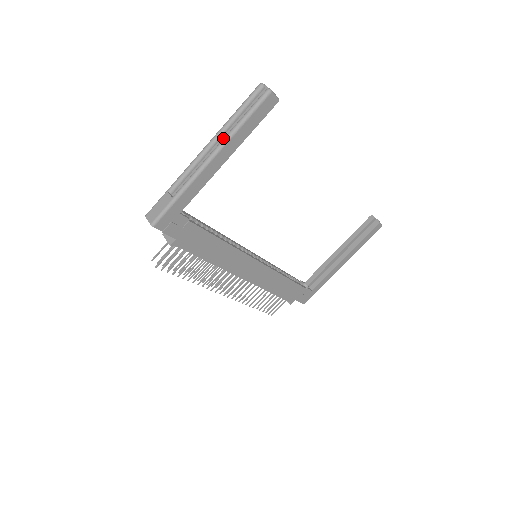
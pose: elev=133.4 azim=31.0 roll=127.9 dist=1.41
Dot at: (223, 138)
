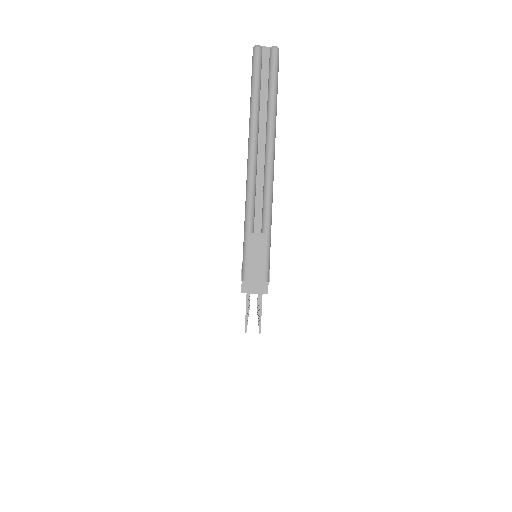
Dot at: (261, 131)
